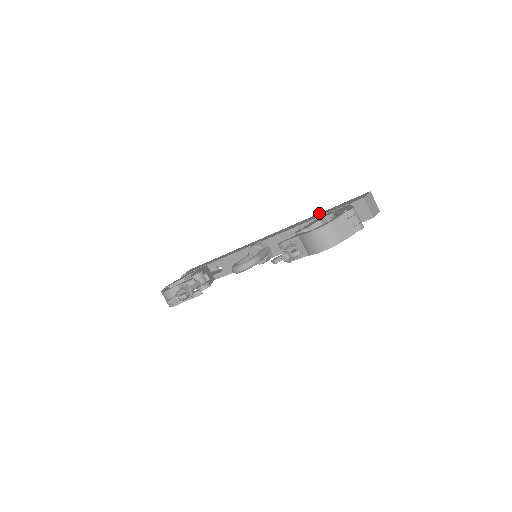
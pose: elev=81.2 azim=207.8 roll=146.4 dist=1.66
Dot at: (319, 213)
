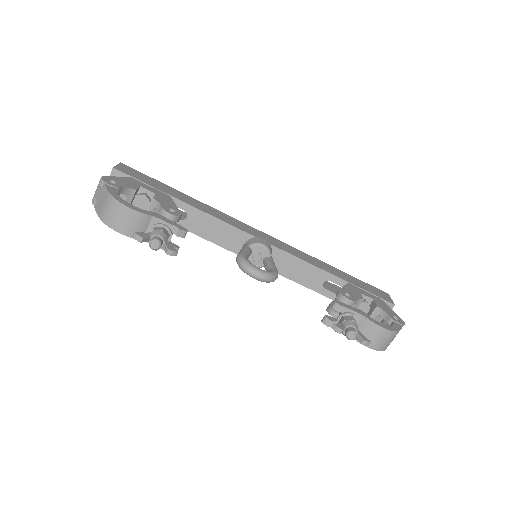
Dot at: occluded
